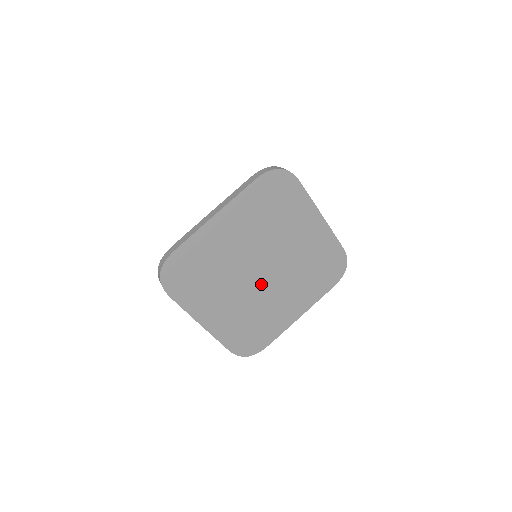
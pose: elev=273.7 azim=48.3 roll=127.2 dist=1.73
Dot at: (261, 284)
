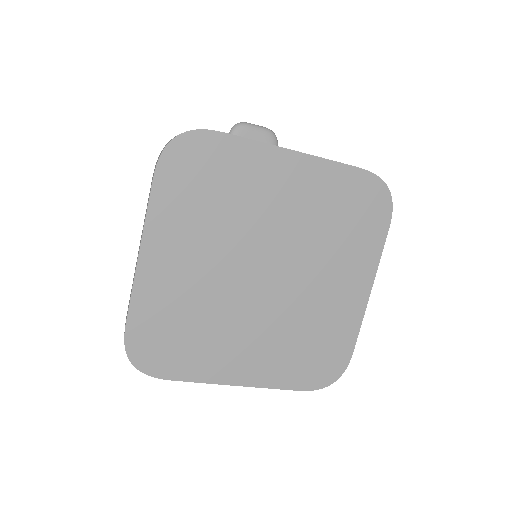
Dot at: (277, 291)
